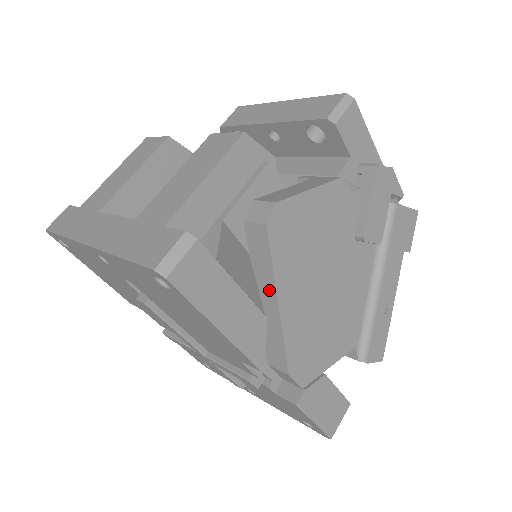
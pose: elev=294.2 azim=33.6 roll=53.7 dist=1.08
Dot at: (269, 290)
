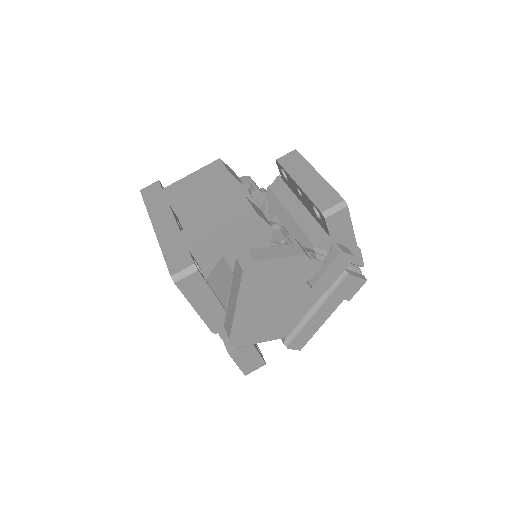
Dot at: (235, 297)
